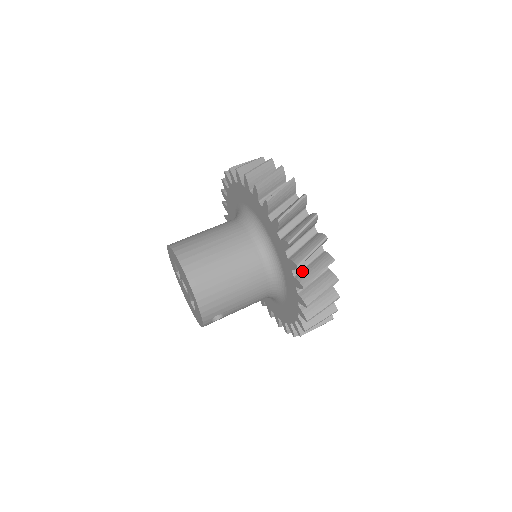
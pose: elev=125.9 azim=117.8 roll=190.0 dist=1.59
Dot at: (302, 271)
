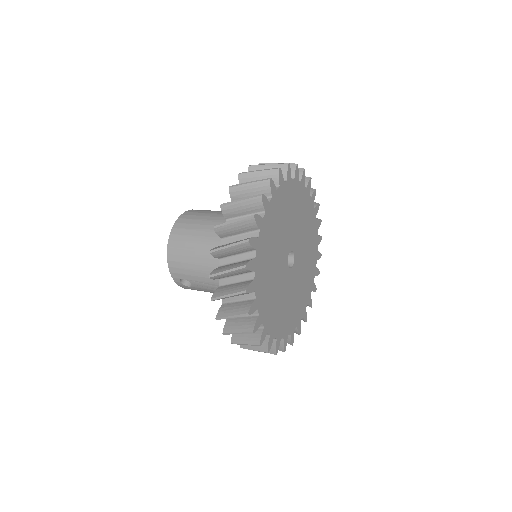
Dot at: (226, 265)
